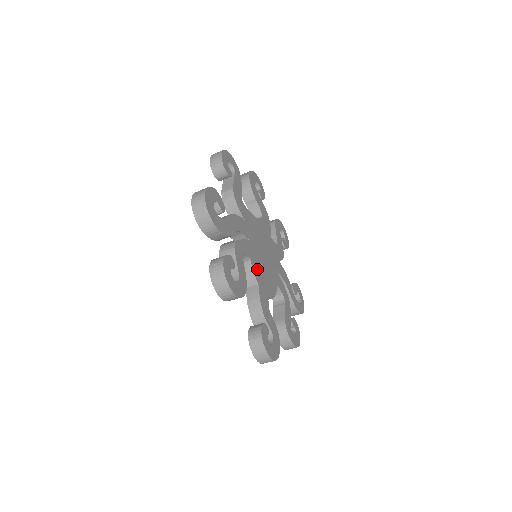
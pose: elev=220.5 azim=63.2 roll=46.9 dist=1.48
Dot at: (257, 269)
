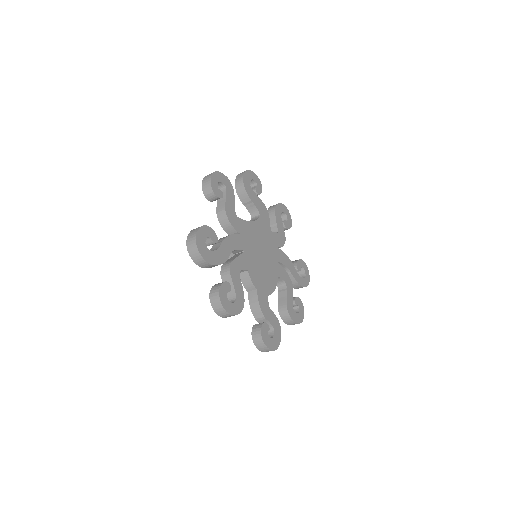
Dot at: (255, 275)
